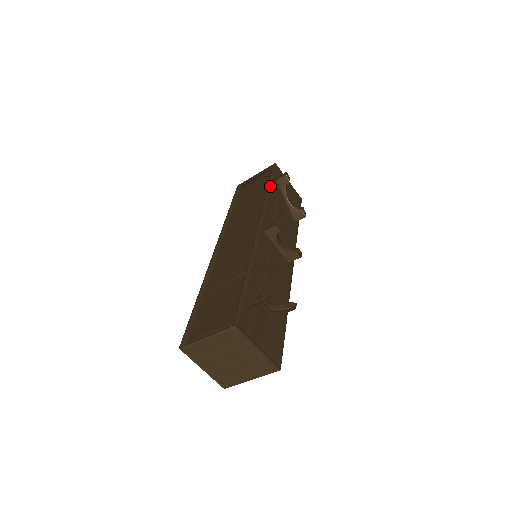
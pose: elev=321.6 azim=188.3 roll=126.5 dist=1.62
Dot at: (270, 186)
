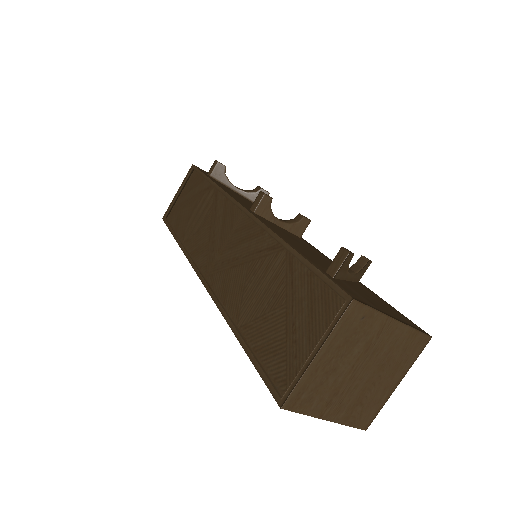
Dot at: (210, 179)
